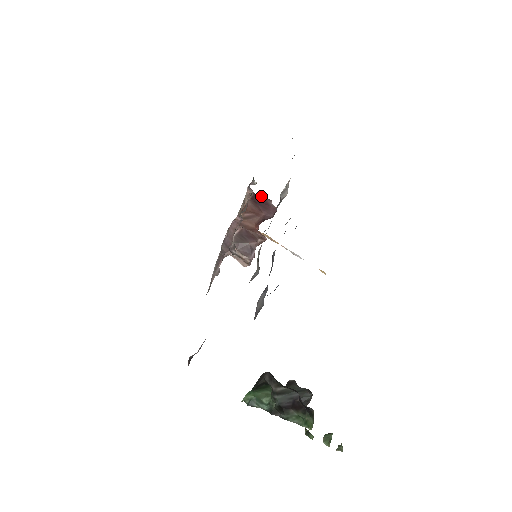
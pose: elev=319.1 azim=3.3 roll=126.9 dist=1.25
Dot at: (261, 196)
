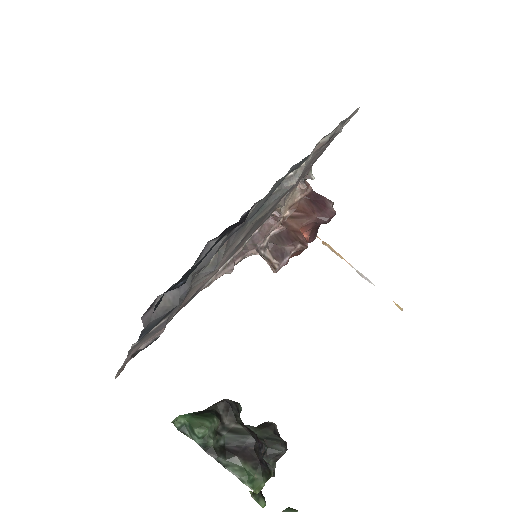
Dot at: (321, 195)
